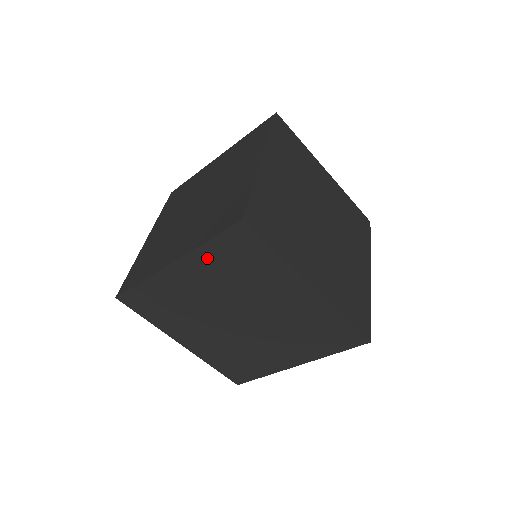
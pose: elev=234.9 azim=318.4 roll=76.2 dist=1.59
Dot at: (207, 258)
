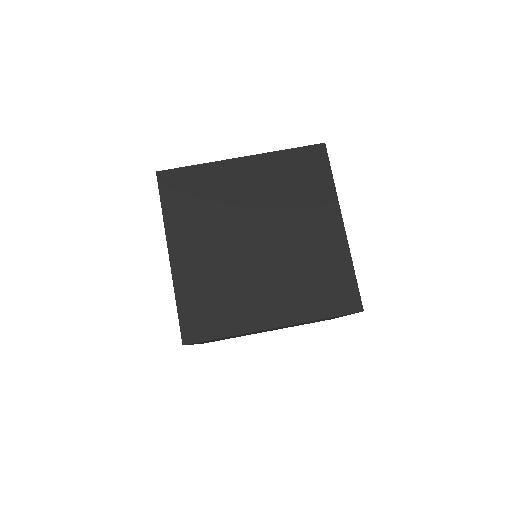
Dot at: (177, 221)
